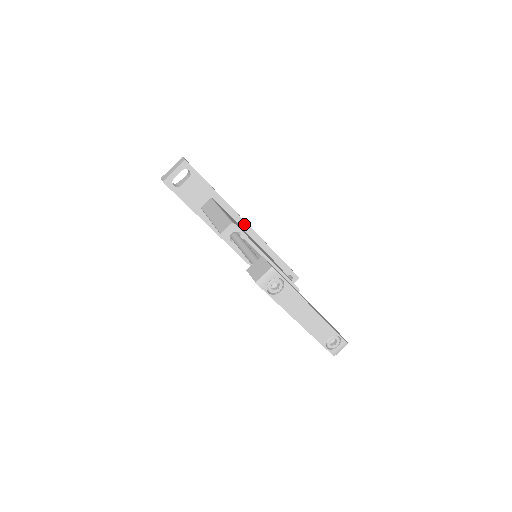
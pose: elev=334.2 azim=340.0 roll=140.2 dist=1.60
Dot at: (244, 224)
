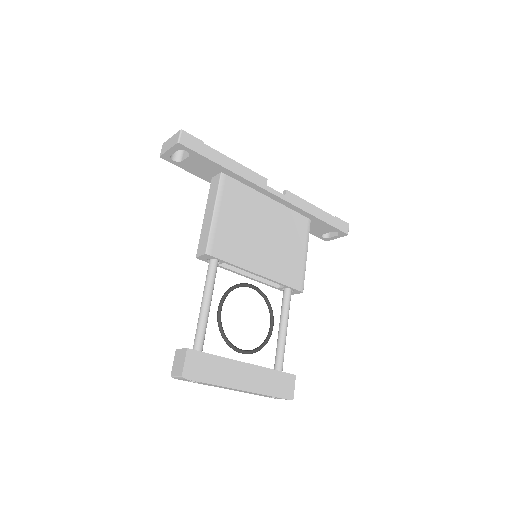
Dot at: (269, 193)
